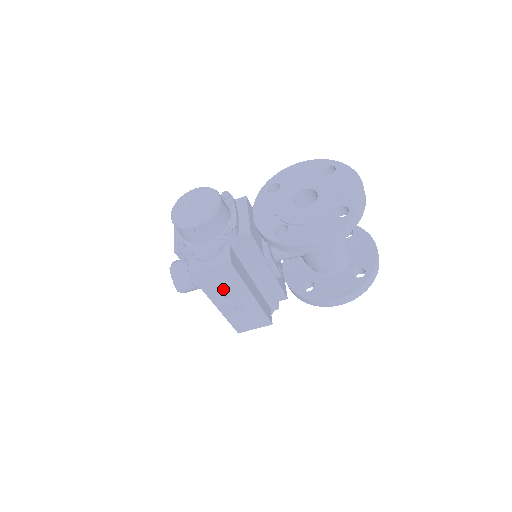
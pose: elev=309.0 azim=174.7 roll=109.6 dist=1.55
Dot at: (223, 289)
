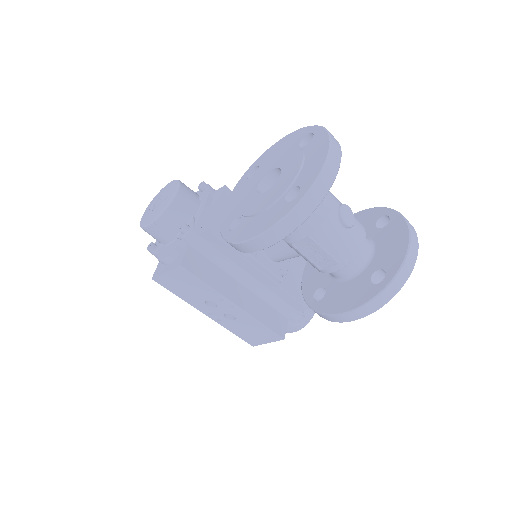
Dot at: (197, 295)
